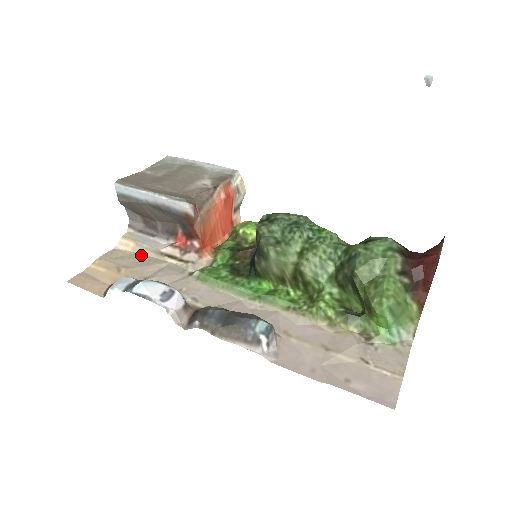
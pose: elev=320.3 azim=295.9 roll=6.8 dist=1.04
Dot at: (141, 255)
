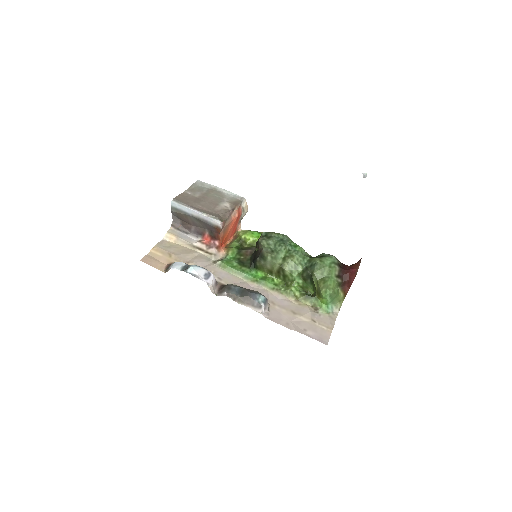
Dot at: (180, 246)
